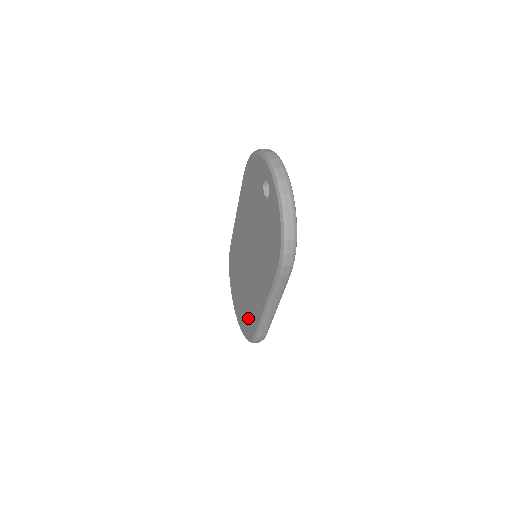
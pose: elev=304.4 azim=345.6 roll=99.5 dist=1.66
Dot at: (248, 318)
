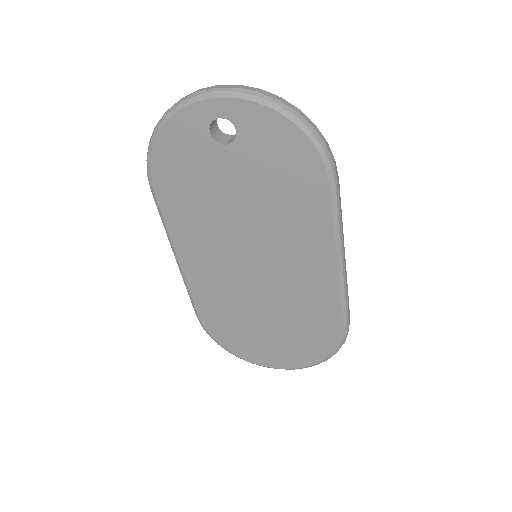
Dot at: (313, 330)
